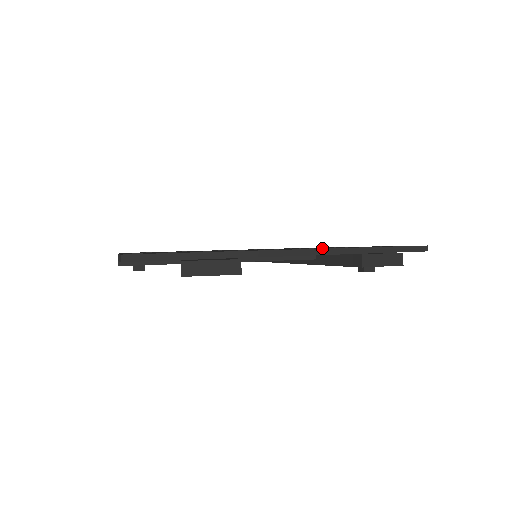
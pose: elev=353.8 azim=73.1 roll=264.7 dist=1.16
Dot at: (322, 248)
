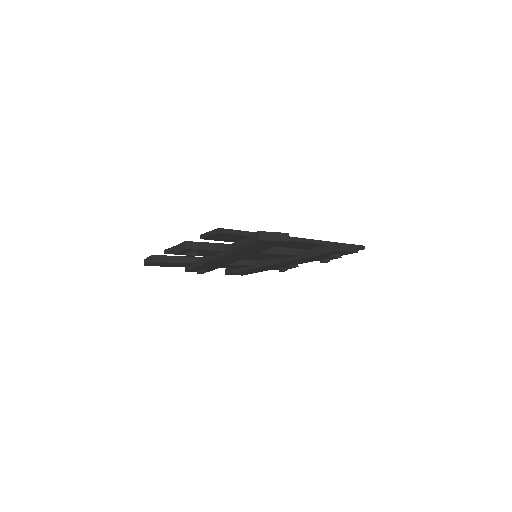
Dot at: occluded
